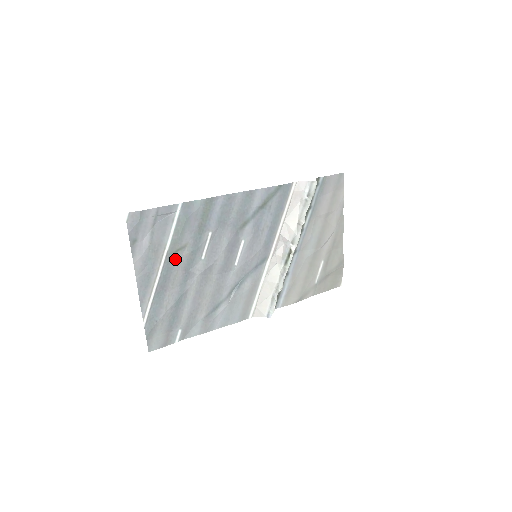
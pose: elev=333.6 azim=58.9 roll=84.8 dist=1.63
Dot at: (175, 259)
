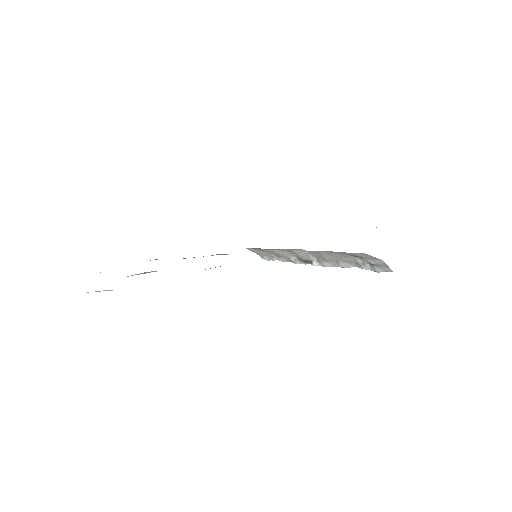
Dot at: occluded
